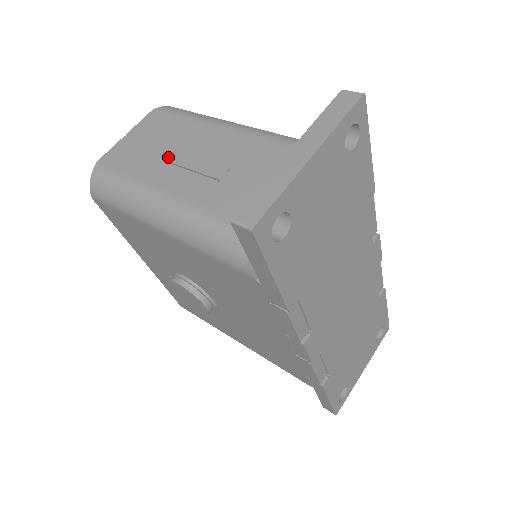
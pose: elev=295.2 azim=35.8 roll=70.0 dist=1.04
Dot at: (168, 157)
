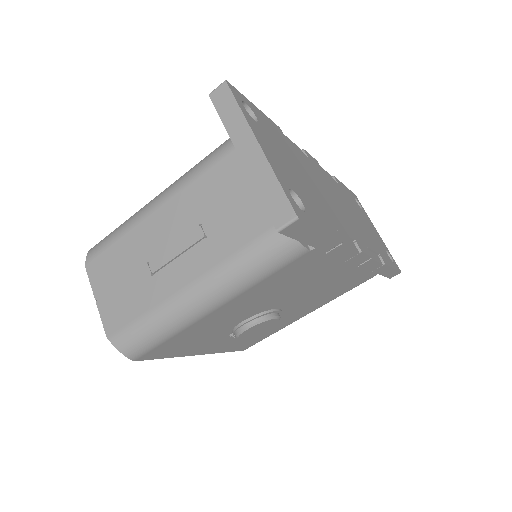
Dot at: (149, 271)
